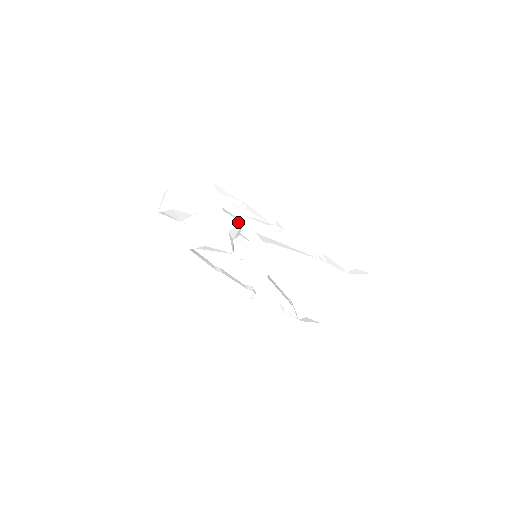
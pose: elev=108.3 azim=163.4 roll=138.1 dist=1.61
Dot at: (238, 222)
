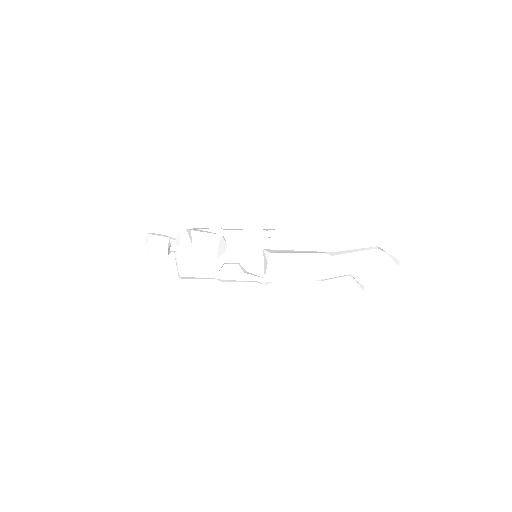
Dot at: (211, 249)
